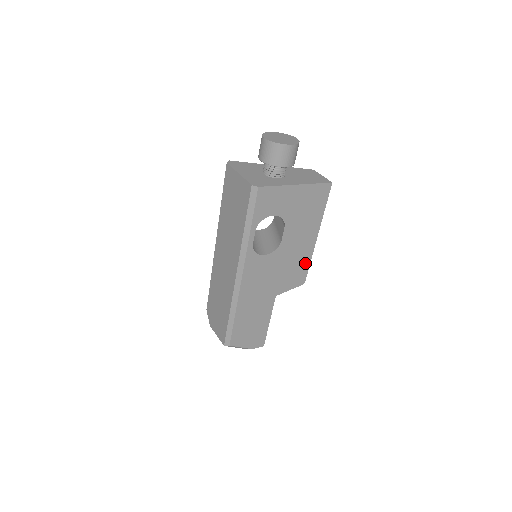
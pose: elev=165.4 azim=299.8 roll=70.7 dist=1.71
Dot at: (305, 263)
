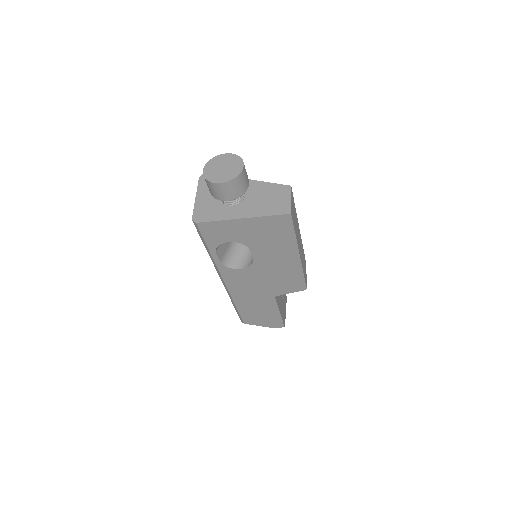
Dot at: (297, 275)
